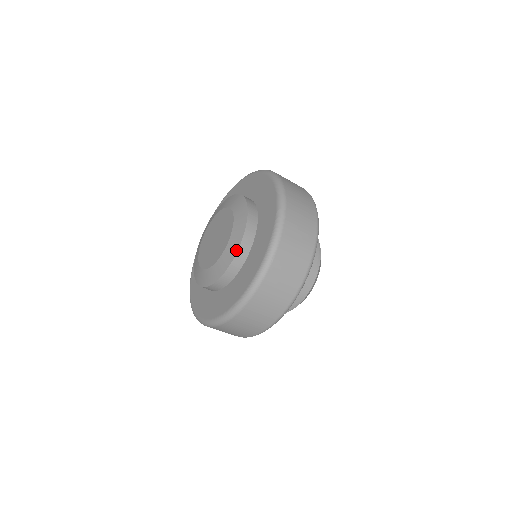
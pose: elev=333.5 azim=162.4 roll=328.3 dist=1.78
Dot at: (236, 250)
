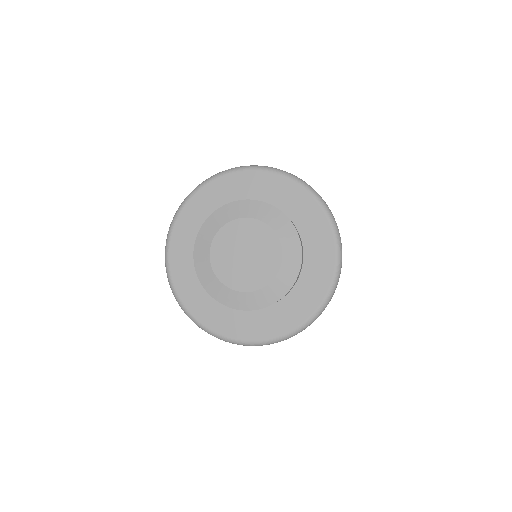
Dot at: (279, 298)
